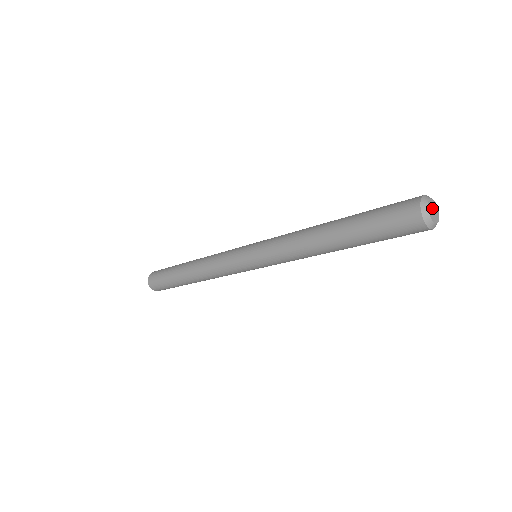
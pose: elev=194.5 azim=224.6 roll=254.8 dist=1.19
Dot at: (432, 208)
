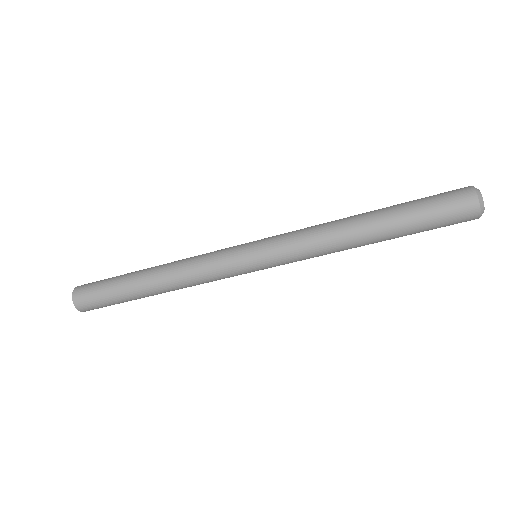
Dot at: occluded
